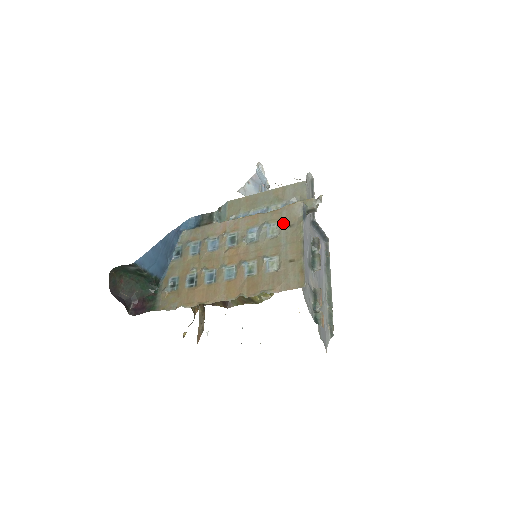
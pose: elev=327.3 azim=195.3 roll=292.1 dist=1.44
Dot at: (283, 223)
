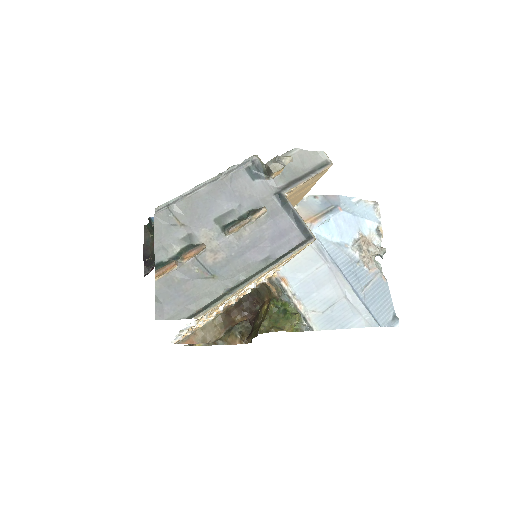
Dot at: occluded
